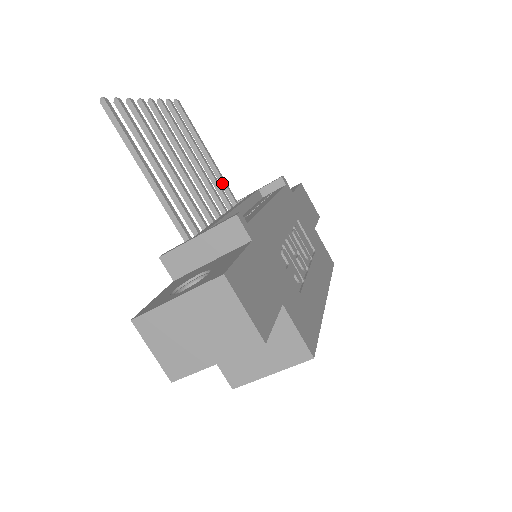
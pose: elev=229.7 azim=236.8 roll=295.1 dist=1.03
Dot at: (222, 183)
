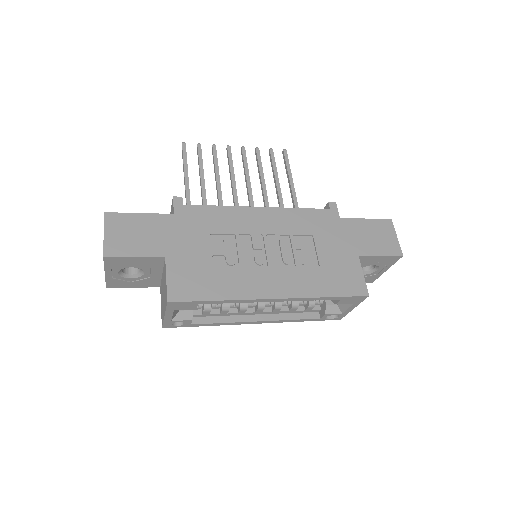
Dot at: occluded
